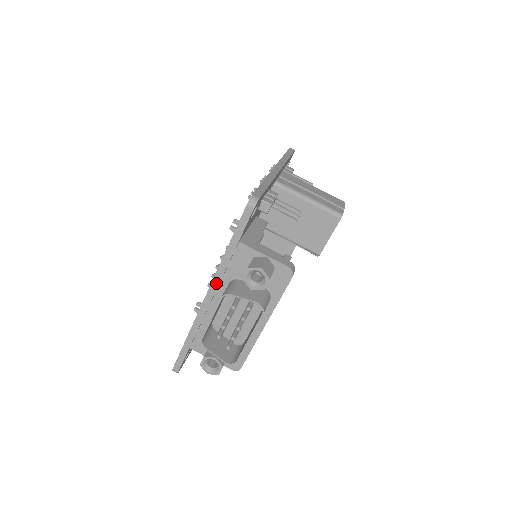
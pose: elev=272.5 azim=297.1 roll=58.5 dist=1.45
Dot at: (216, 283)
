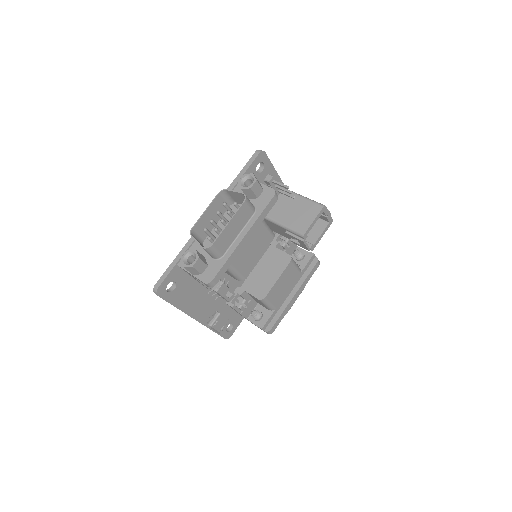
Dot at: occluded
